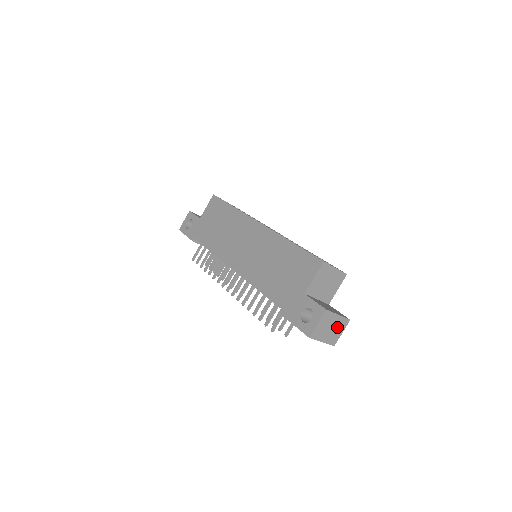
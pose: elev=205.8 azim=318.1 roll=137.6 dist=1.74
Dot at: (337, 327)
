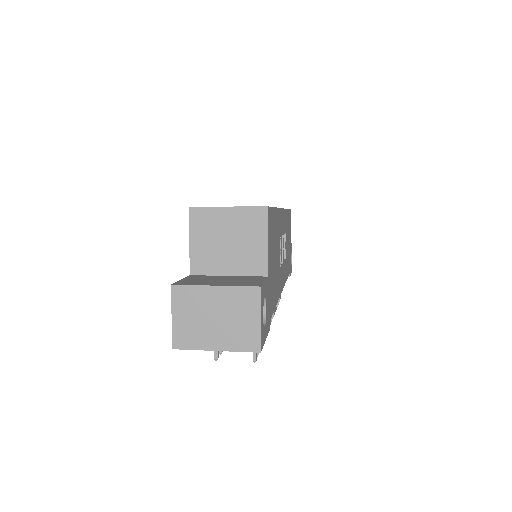
Dot at: (234, 311)
